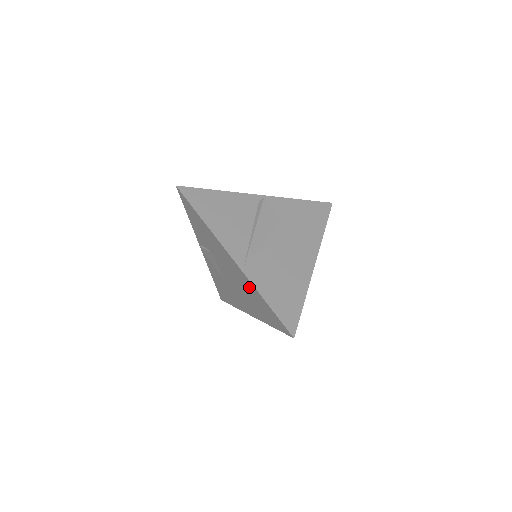
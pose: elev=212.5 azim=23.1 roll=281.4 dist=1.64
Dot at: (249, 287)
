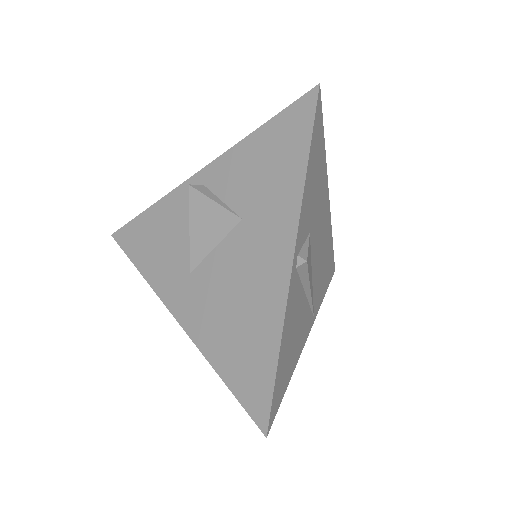
Dot at: occluded
